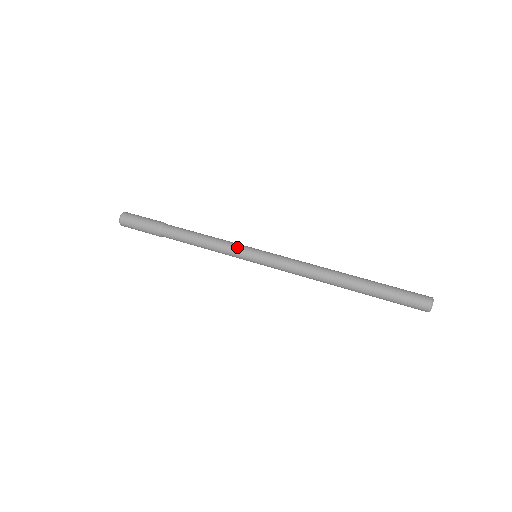
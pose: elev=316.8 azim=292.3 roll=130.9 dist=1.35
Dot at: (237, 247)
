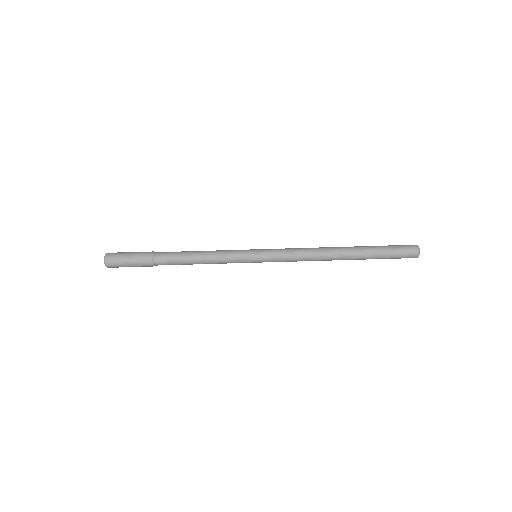
Dot at: (237, 262)
